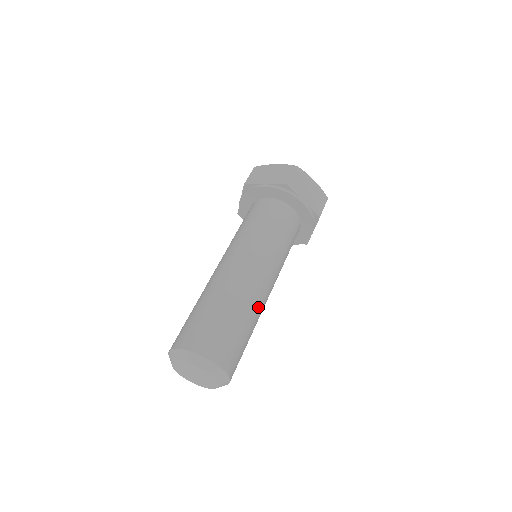
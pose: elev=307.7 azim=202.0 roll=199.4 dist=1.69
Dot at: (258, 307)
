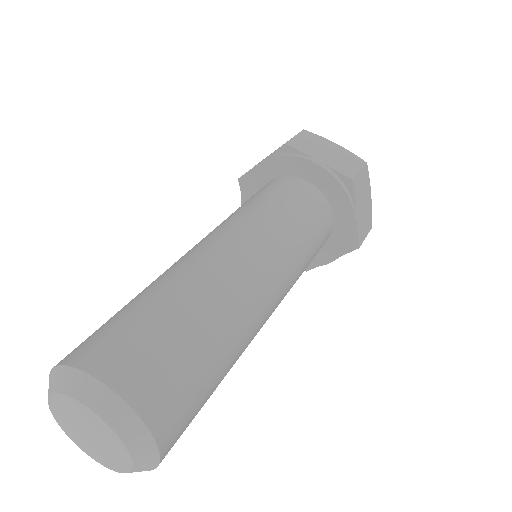
Dot at: (232, 300)
